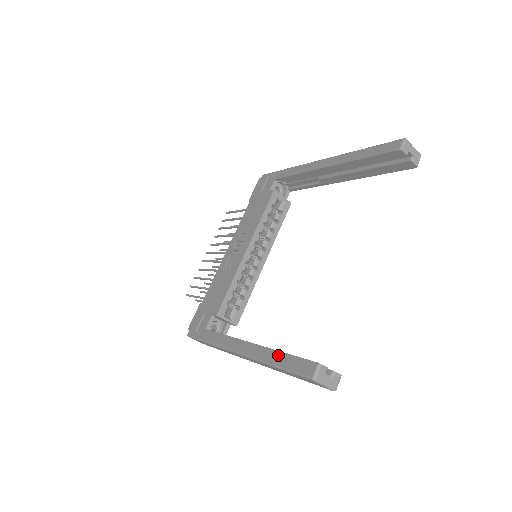
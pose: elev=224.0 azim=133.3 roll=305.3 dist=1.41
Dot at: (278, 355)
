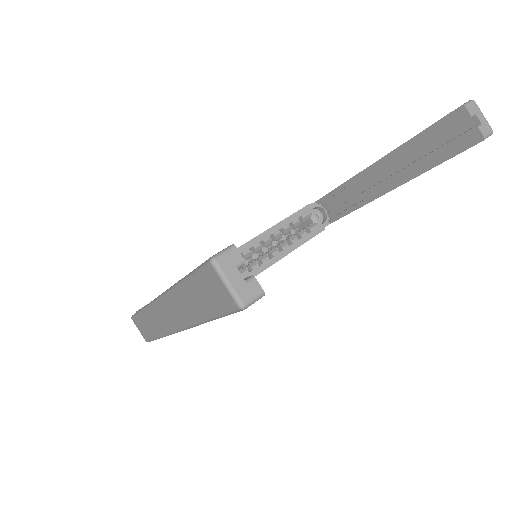
Dot at: occluded
